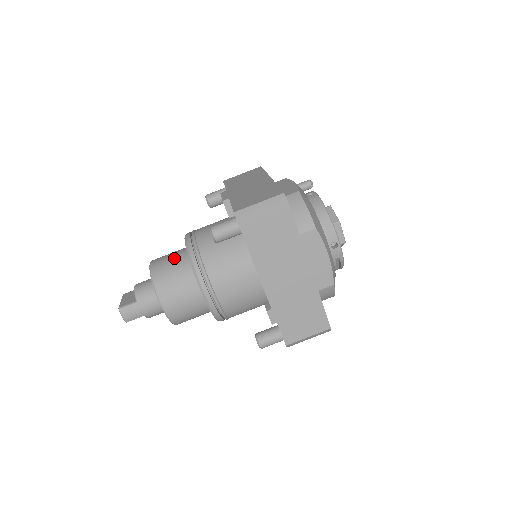
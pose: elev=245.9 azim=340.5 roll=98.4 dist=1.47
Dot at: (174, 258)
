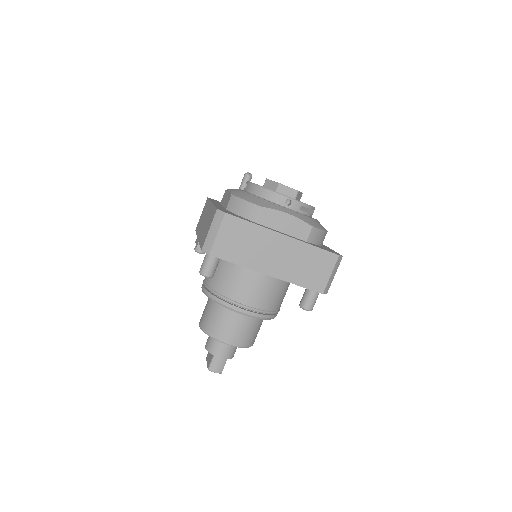
Dot at: (207, 308)
